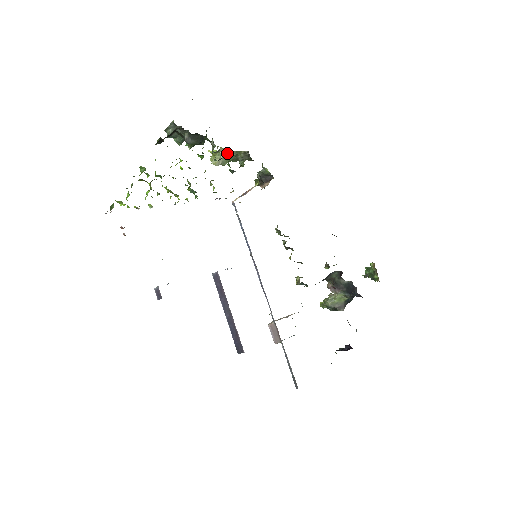
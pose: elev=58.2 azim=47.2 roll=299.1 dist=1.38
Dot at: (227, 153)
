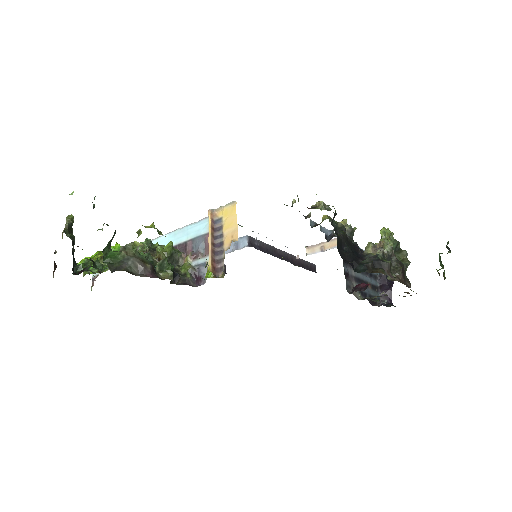
Dot at: occluded
